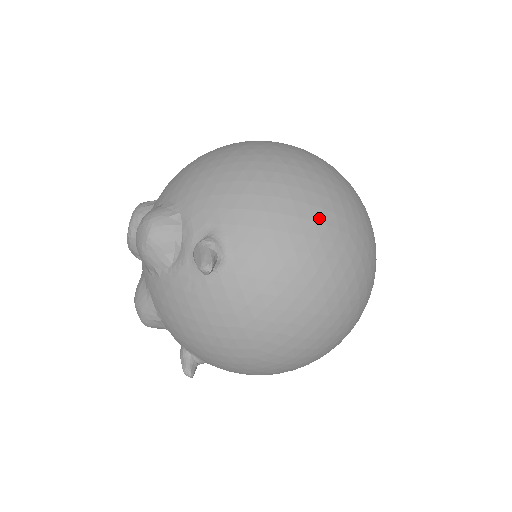
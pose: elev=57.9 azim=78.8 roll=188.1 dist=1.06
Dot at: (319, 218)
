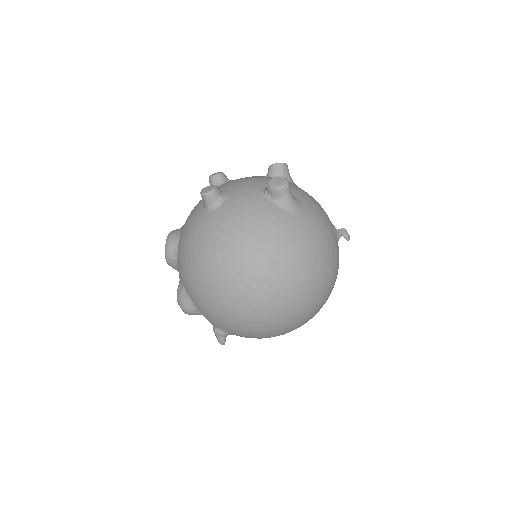
Dot at: (279, 328)
